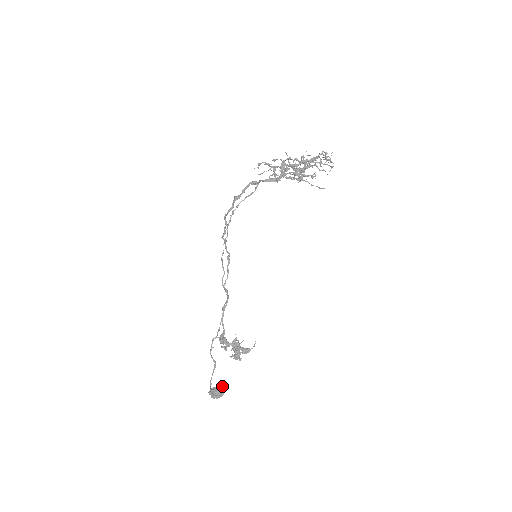
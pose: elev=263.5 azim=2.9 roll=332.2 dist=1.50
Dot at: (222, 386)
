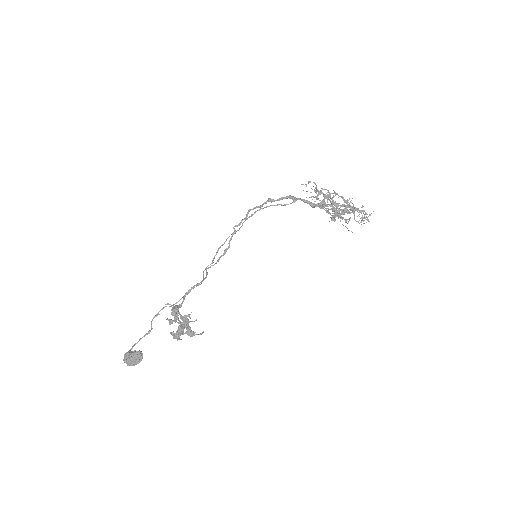
Dot at: occluded
